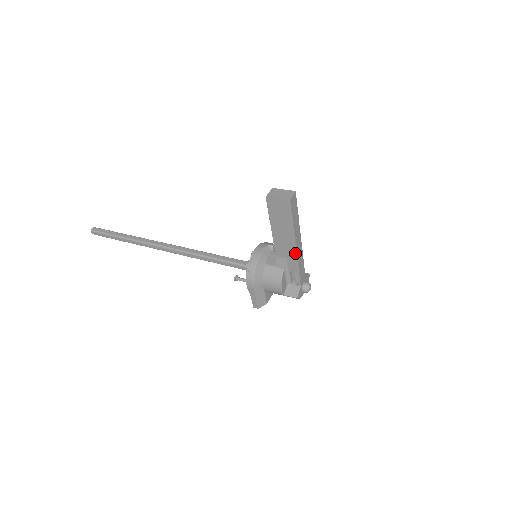
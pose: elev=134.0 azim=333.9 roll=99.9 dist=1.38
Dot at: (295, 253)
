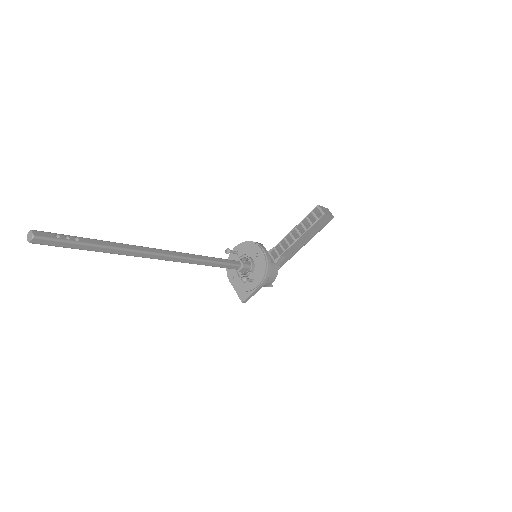
Dot at: occluded
